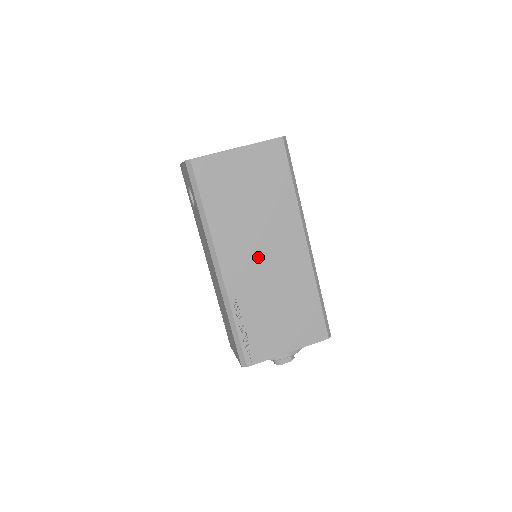
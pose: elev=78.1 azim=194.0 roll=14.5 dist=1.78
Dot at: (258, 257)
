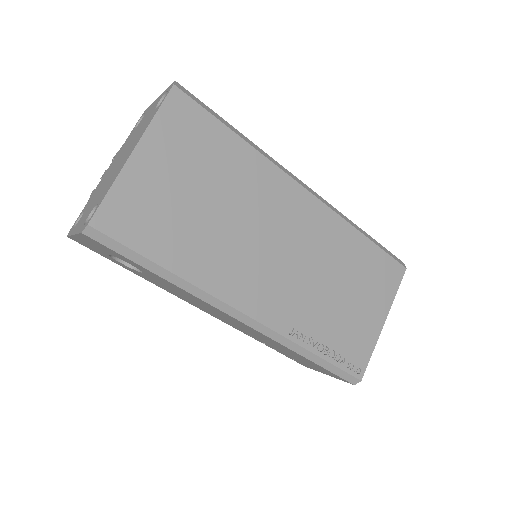
Dot at: (275, 260)
